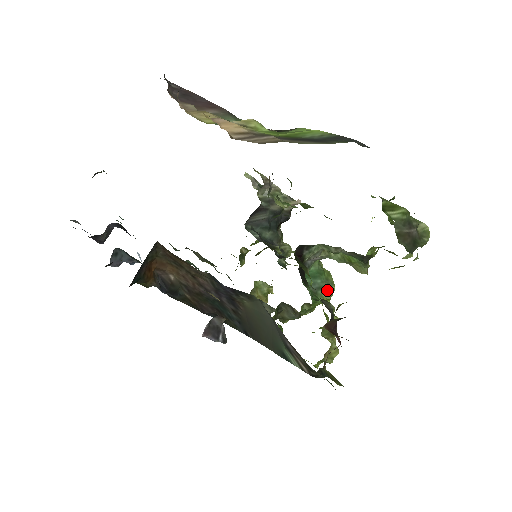
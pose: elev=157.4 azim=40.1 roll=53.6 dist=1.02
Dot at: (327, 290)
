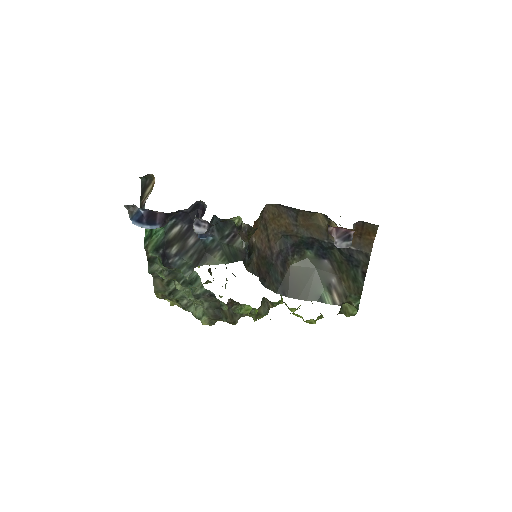
Dot at: occluded
